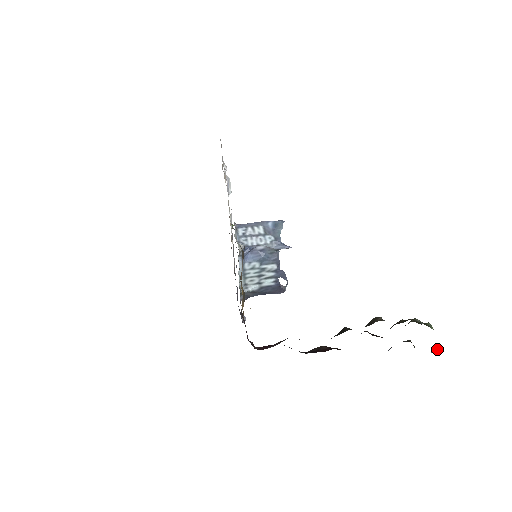
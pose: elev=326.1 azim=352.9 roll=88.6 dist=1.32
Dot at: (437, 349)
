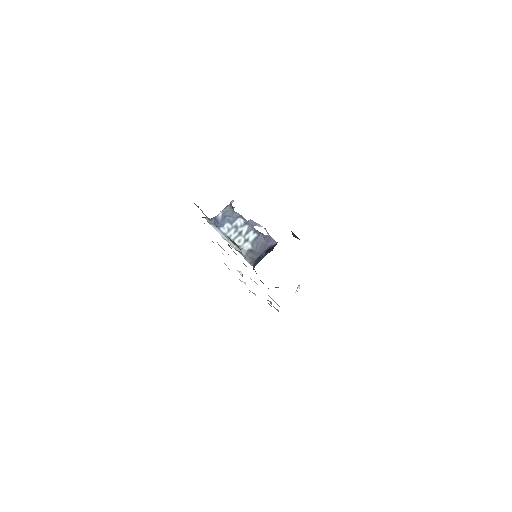
Dot at: occluded
